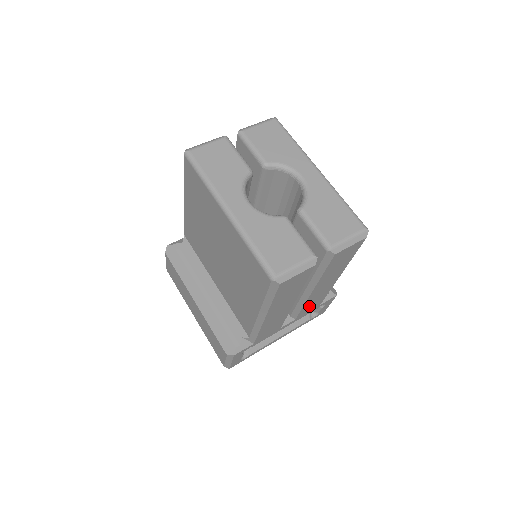
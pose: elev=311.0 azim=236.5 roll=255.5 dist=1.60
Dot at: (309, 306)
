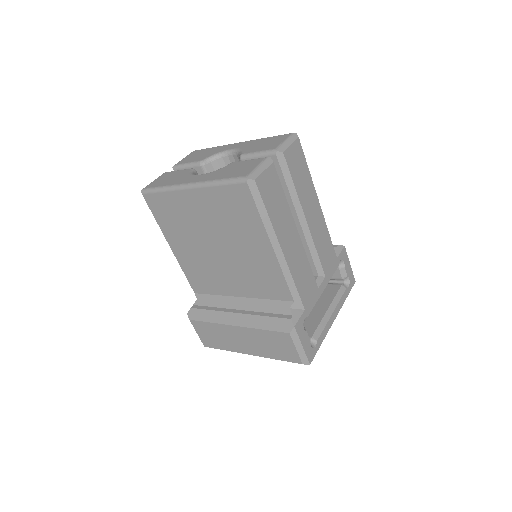
Dot at: (324, 253)
